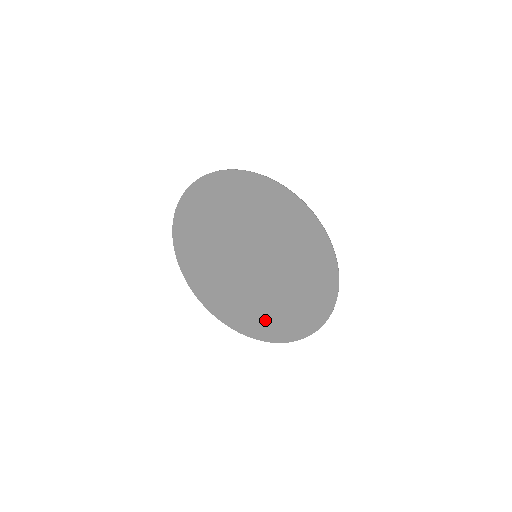
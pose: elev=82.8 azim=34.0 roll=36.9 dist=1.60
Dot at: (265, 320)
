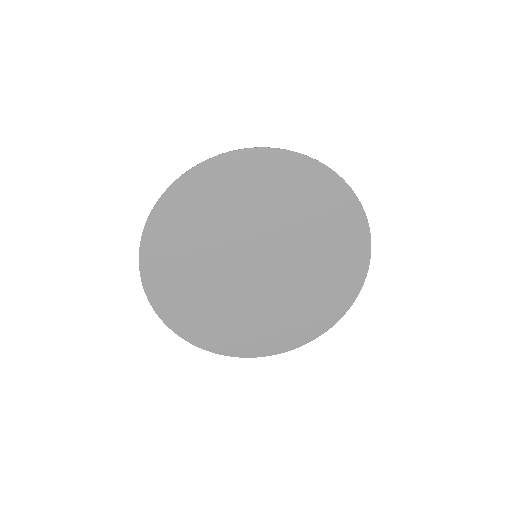
Dot at: (286, 325)
